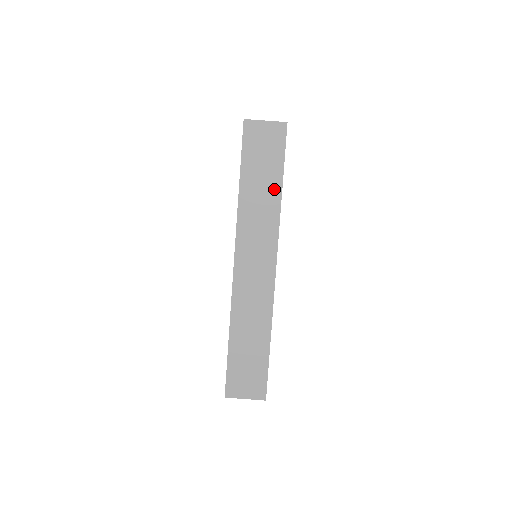
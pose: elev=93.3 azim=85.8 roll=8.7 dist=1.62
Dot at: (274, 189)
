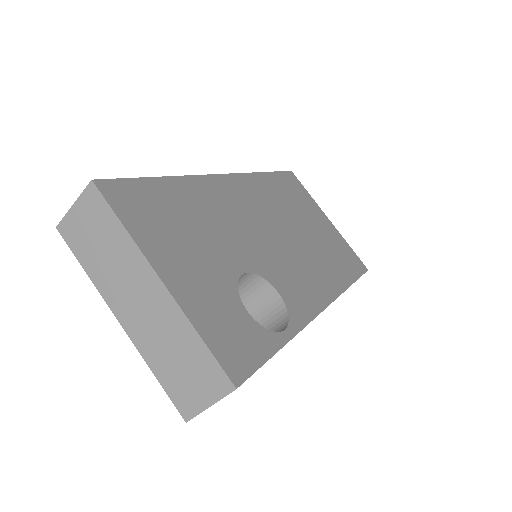
Dot at: occluded
